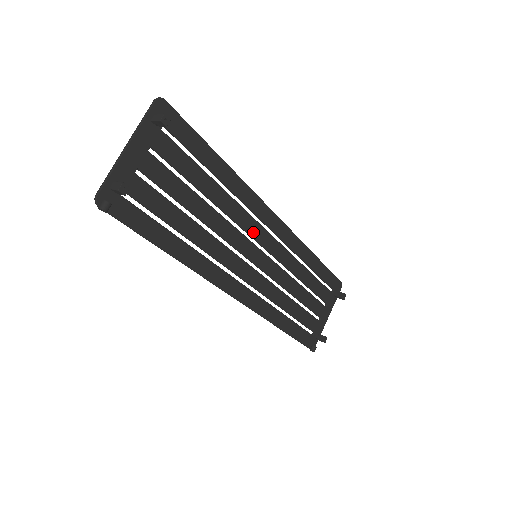
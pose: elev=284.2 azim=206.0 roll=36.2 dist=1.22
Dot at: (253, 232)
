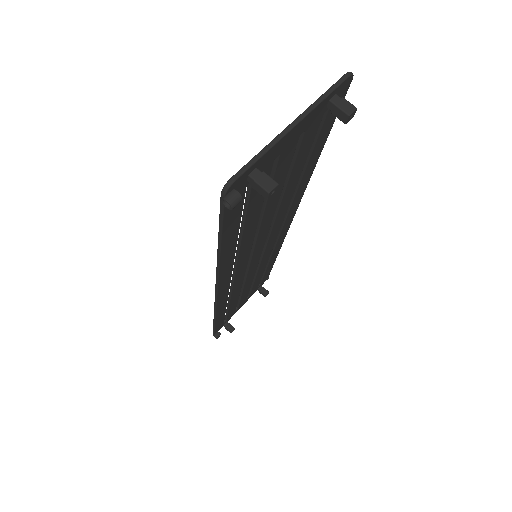
Dot at: (273, 233)
